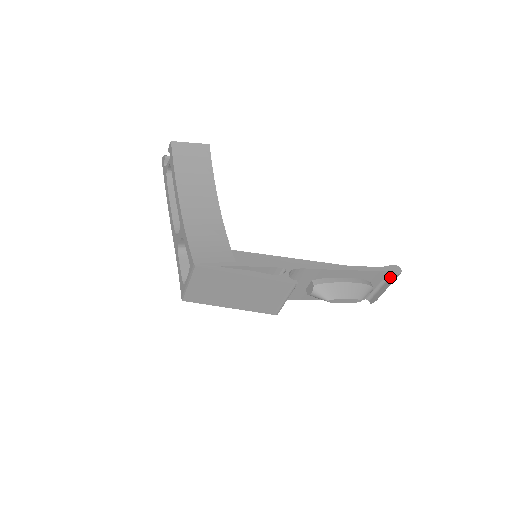
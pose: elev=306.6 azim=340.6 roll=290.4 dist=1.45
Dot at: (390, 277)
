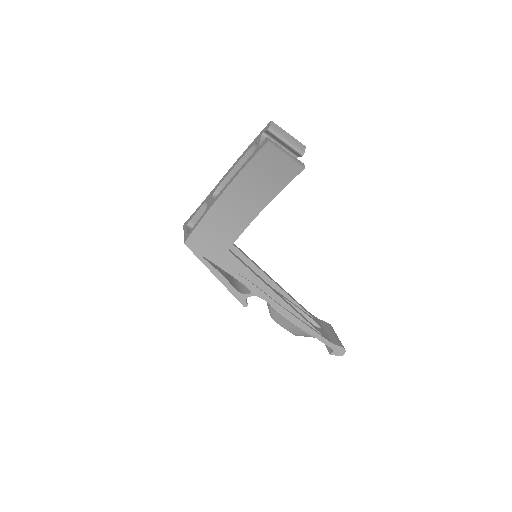
Dot at: (330, 349)
